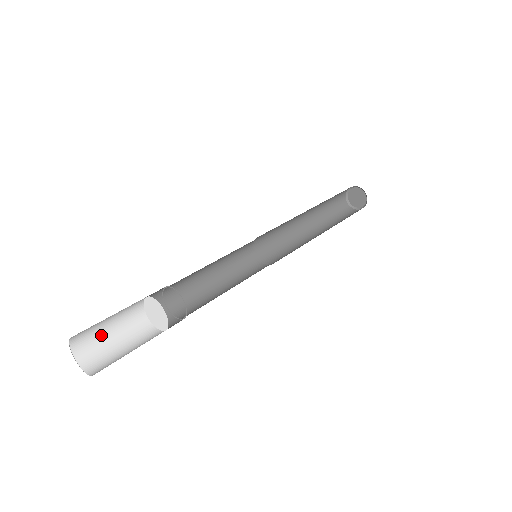
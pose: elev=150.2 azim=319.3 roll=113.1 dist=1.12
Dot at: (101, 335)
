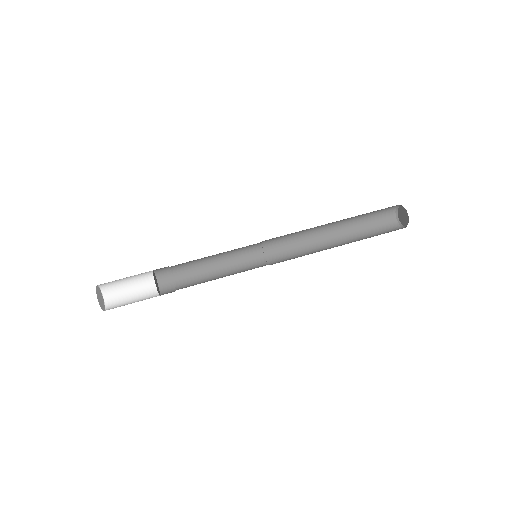
Dot at: (119, 280)
